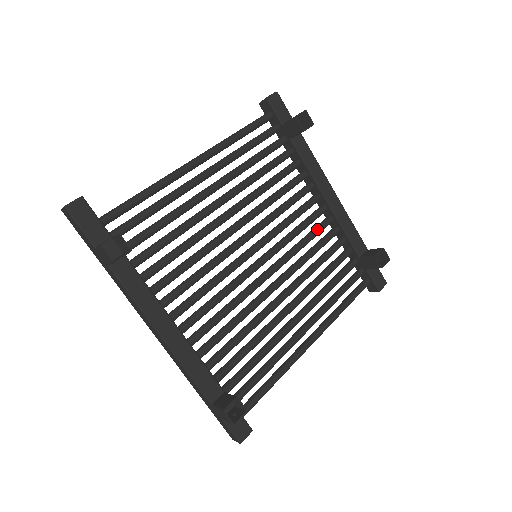
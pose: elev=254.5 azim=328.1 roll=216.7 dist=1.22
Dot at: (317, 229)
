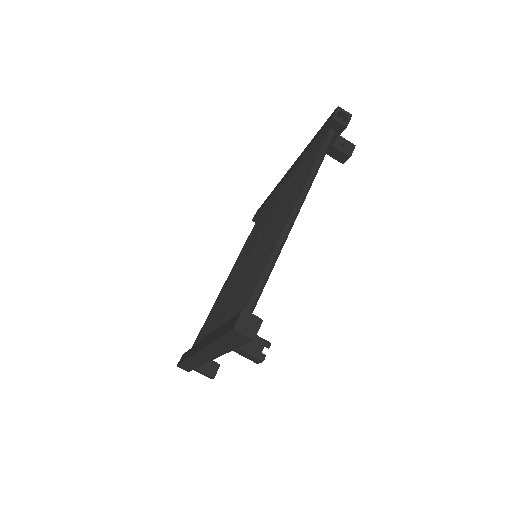
Dot at: occluded
